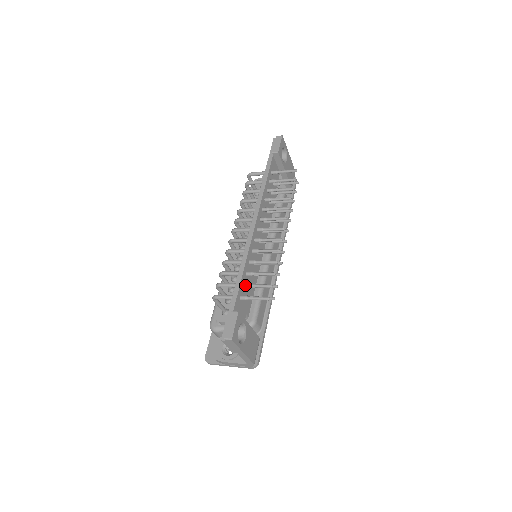
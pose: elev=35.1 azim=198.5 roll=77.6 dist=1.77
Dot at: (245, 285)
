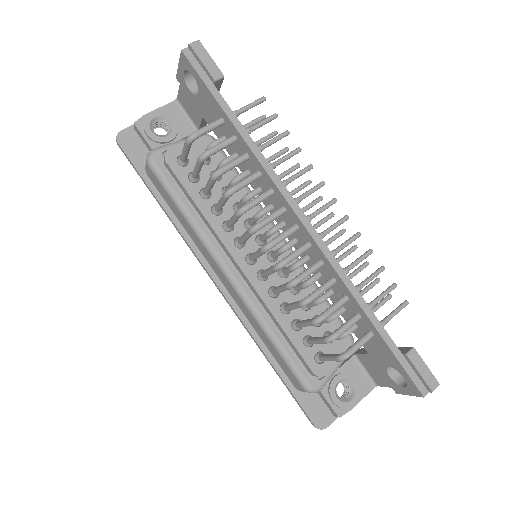
Dot at: occluded
